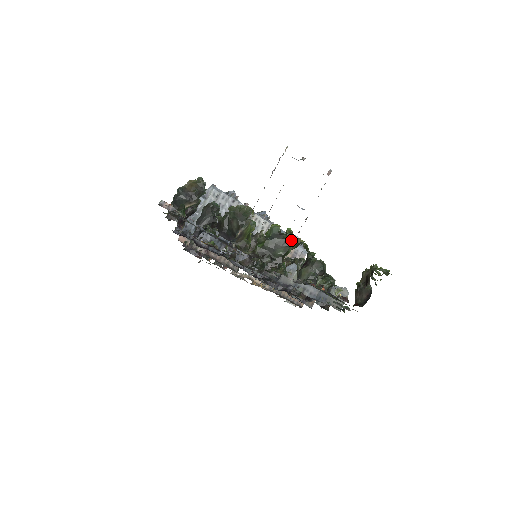
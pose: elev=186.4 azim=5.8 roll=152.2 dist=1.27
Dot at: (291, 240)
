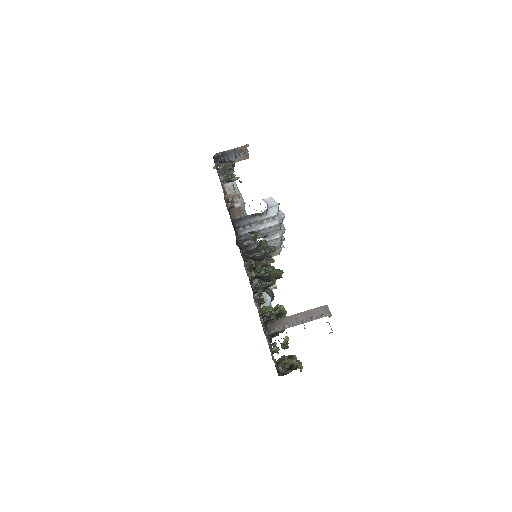
Dot at: occluded
